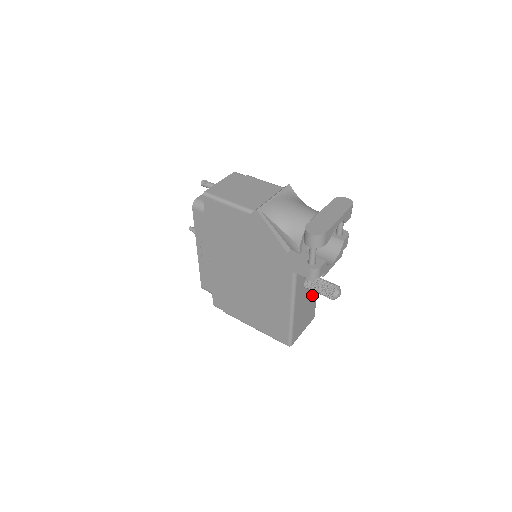
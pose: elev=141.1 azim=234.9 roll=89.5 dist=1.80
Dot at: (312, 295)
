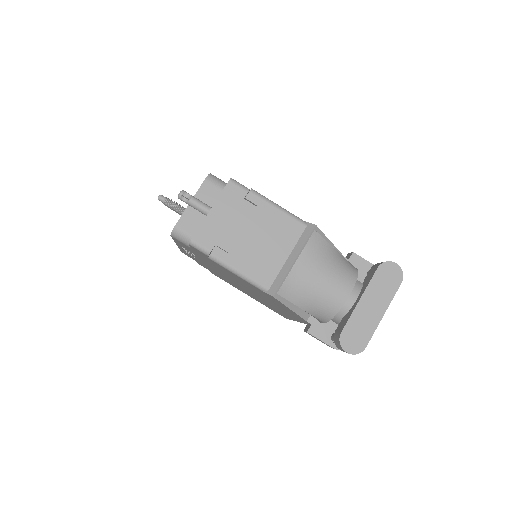
Dot at: occluded
